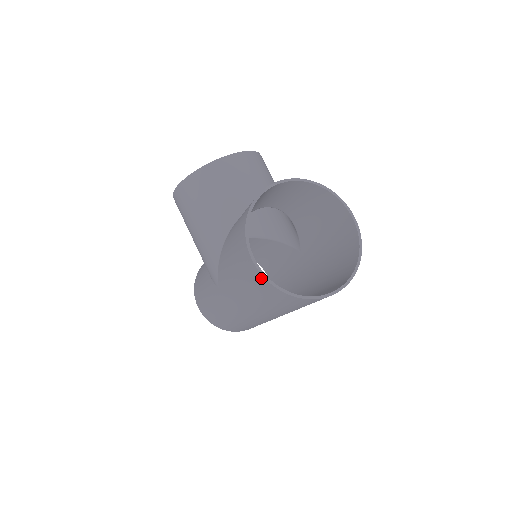
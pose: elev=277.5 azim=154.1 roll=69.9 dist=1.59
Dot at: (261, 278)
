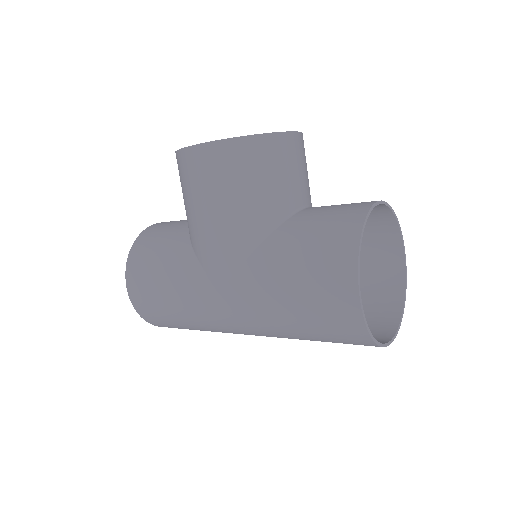
Dot at: (355, 316)
